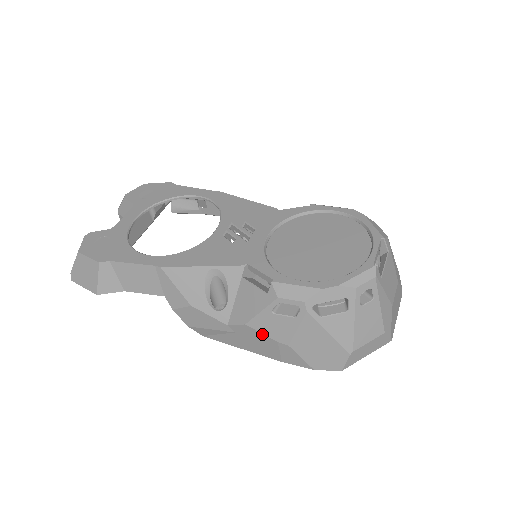
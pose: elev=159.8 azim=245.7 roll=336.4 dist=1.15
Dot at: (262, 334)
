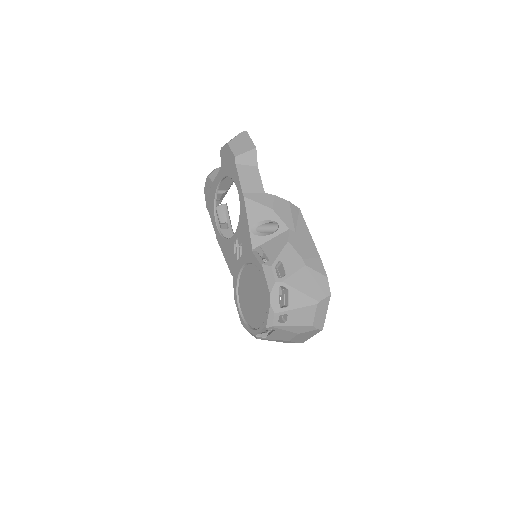
Dot at: occluded
